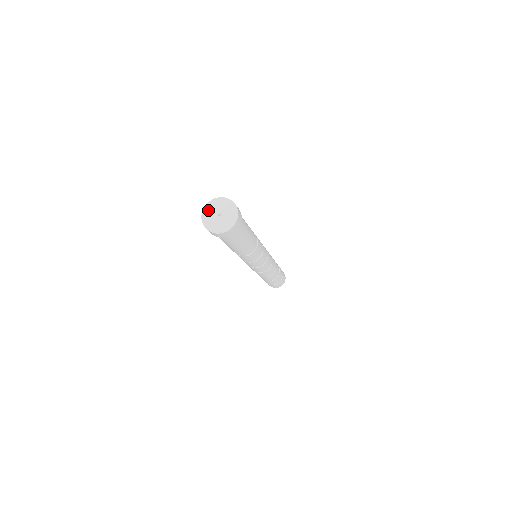
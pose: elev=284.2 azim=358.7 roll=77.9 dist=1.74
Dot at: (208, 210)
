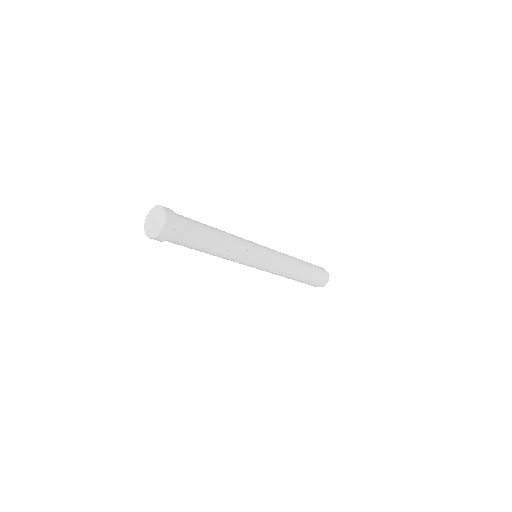
Dot at: (154, 210)
